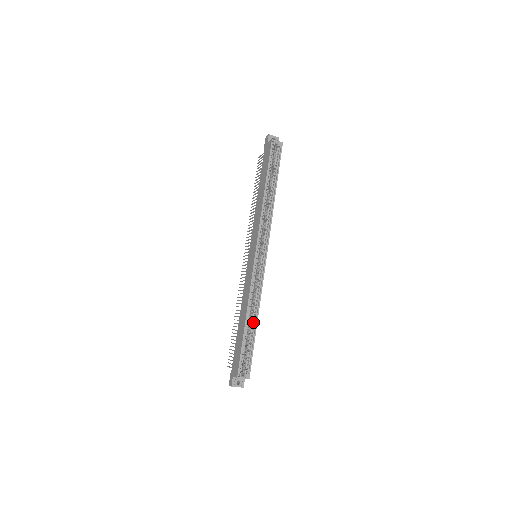
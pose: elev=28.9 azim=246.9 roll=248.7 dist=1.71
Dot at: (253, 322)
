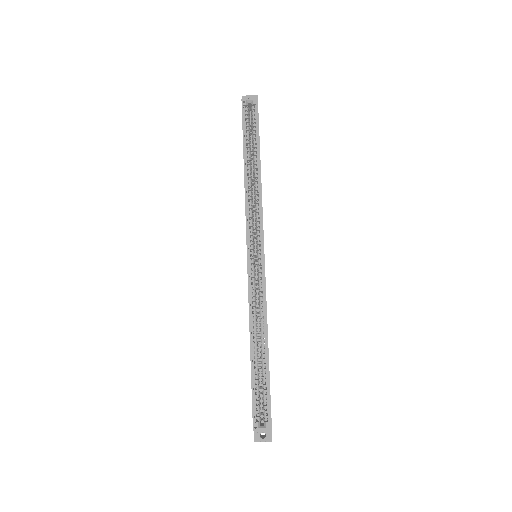
Dot at: (264, 347)
